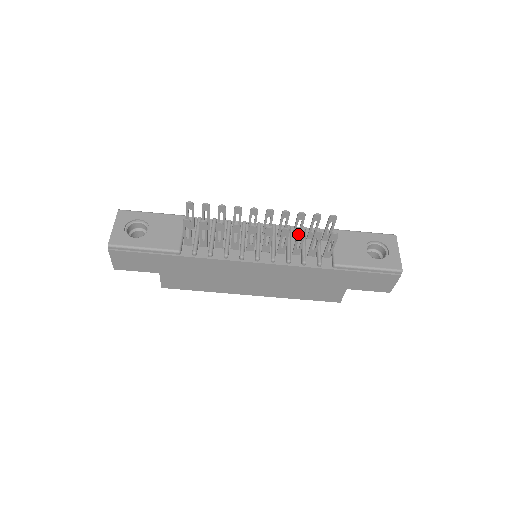
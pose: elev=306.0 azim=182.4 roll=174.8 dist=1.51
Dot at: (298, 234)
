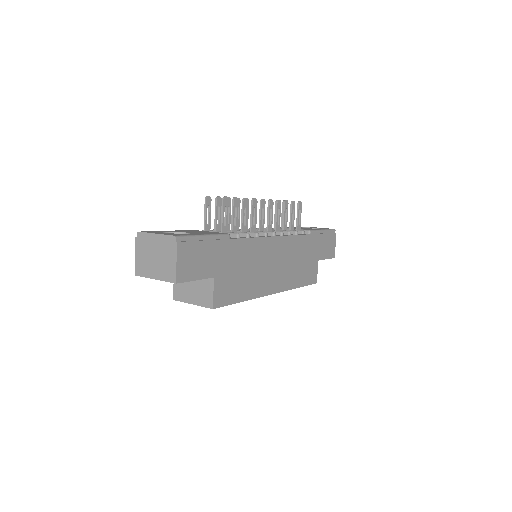
Dot at: (285, 205)
